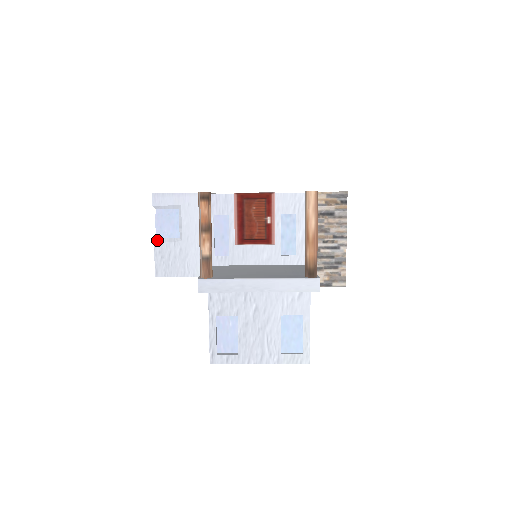
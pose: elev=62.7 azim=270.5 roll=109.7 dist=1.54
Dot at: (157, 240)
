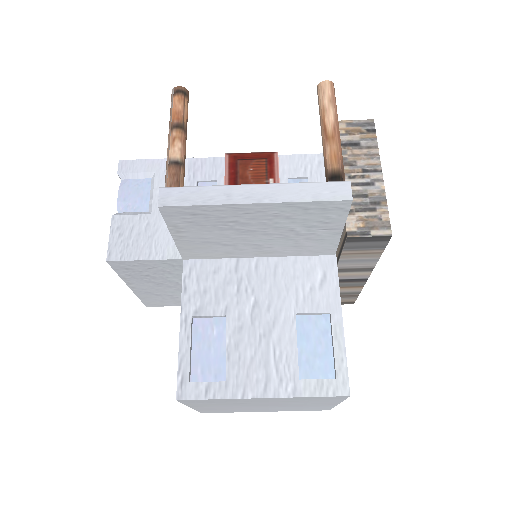
Dot at: (117, 214)
